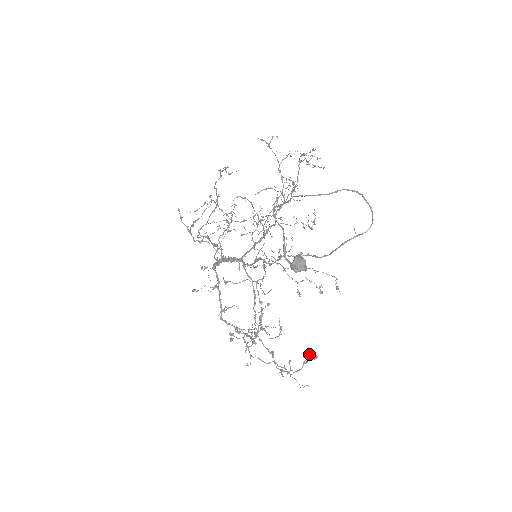
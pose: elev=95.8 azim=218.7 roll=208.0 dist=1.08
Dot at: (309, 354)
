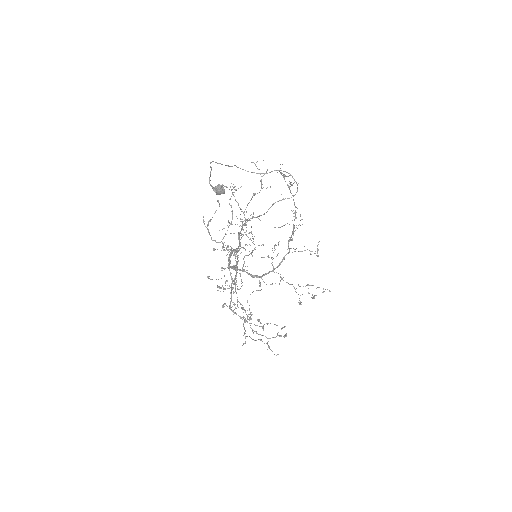
Dot at: occluded
